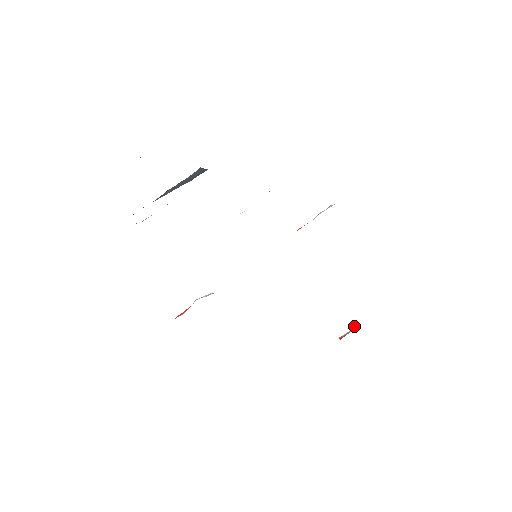
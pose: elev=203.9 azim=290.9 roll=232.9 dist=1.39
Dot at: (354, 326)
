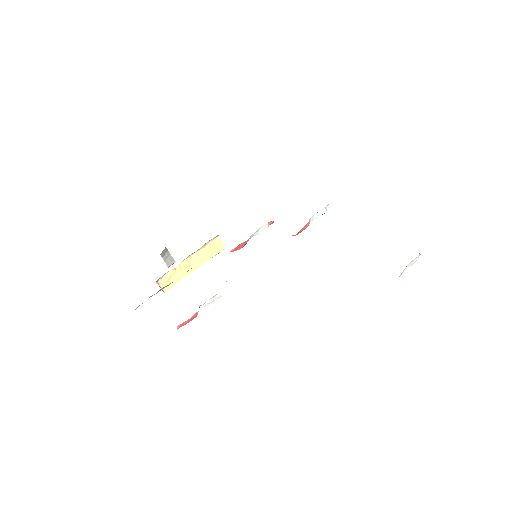
Dot at: (413, 261)
